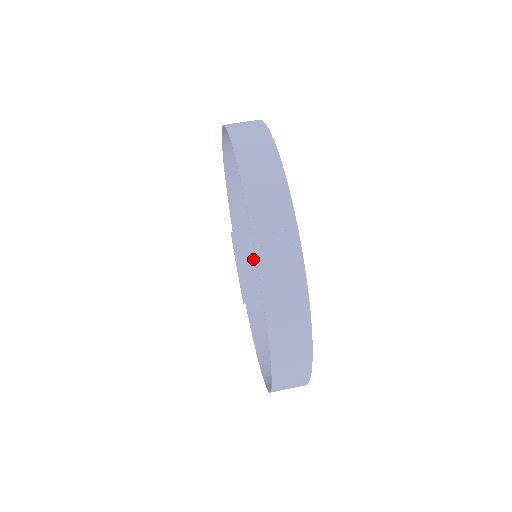
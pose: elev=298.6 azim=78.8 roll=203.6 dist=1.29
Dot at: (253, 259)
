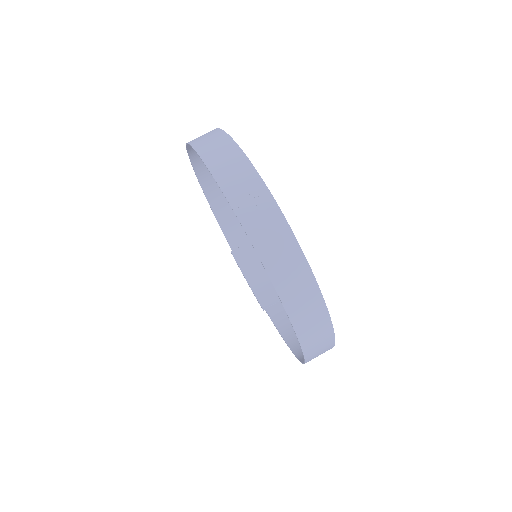
Dot at: (259, 269)
